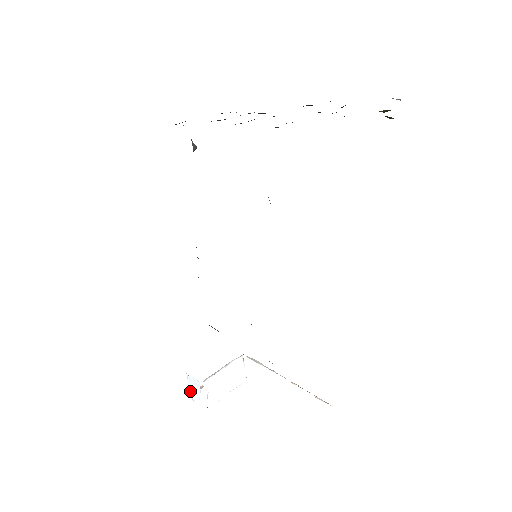
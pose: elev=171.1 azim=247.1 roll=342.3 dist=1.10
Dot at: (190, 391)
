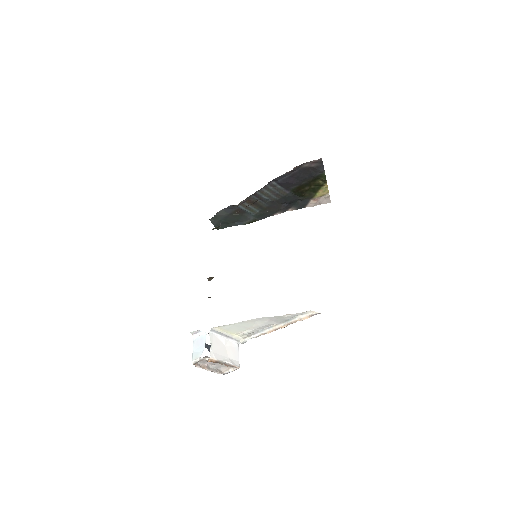
Dot at: (193, 354)
